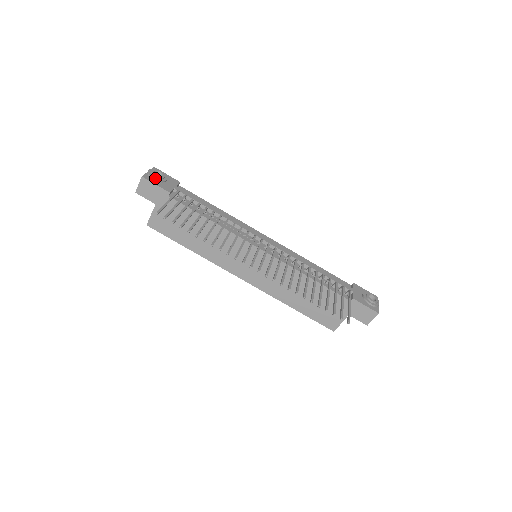
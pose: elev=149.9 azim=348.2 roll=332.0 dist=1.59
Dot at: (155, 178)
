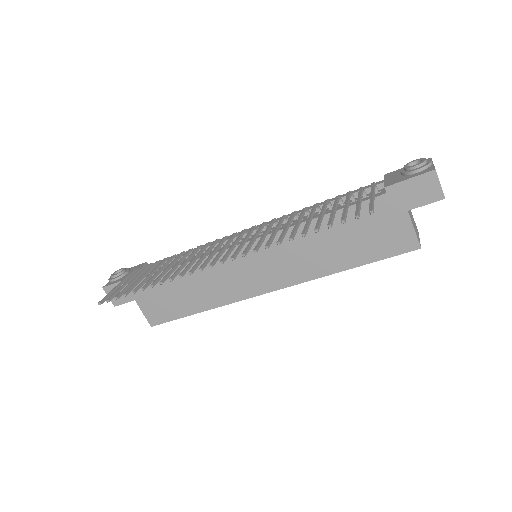
Dot at: (114, 278)
